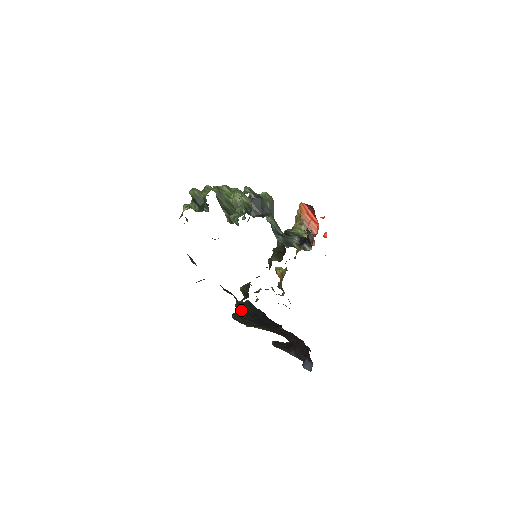
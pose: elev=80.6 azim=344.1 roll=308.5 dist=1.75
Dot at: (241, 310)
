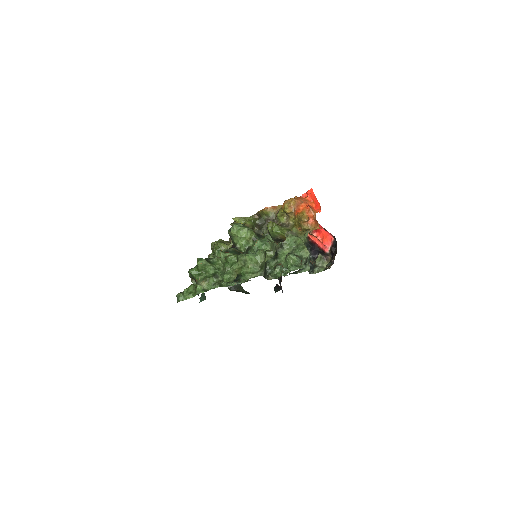
Dot at: occluded
